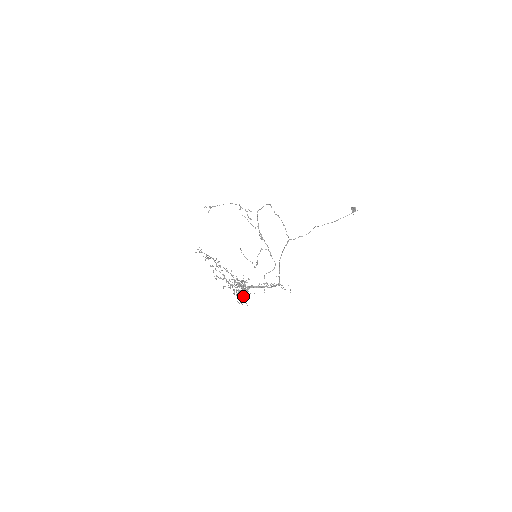
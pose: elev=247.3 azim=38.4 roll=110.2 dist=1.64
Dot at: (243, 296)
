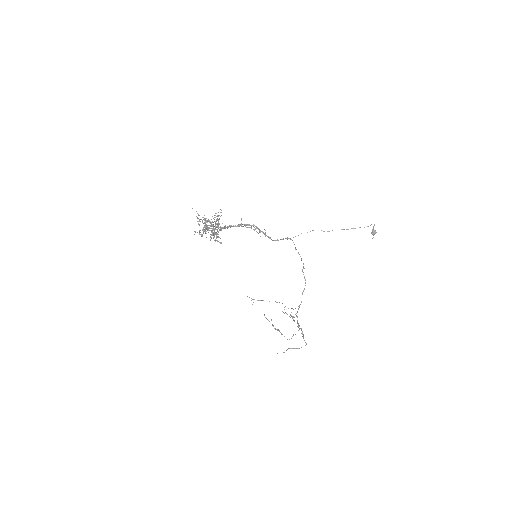
Dot at: (212, 229)
